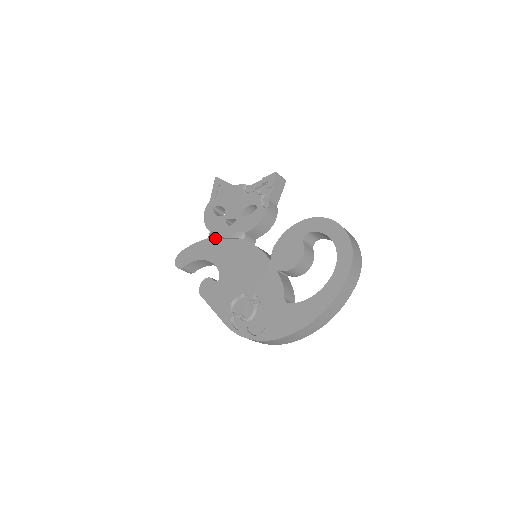
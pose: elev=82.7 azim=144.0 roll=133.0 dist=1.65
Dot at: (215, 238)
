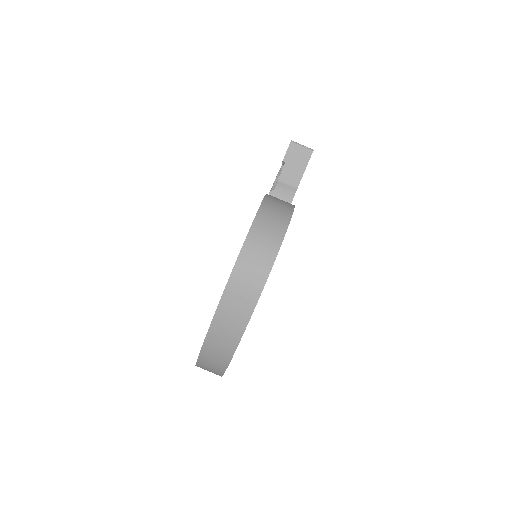
Dot at: occluded
